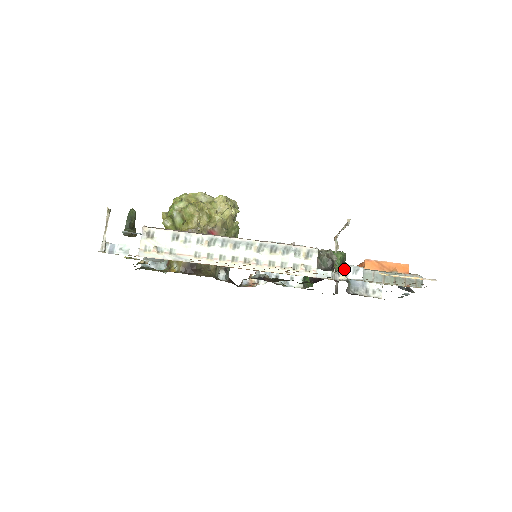
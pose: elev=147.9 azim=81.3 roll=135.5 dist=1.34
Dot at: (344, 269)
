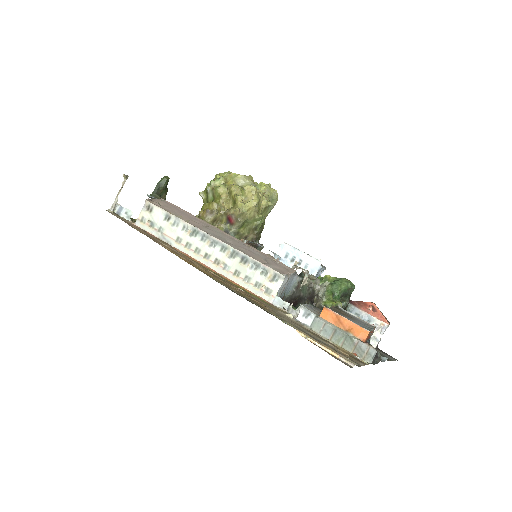
Dot at: occluded
